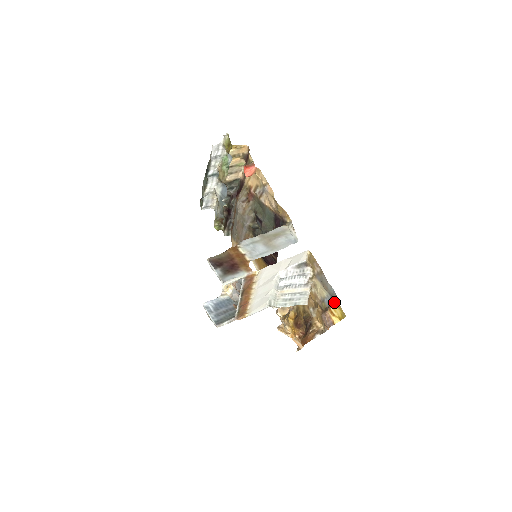
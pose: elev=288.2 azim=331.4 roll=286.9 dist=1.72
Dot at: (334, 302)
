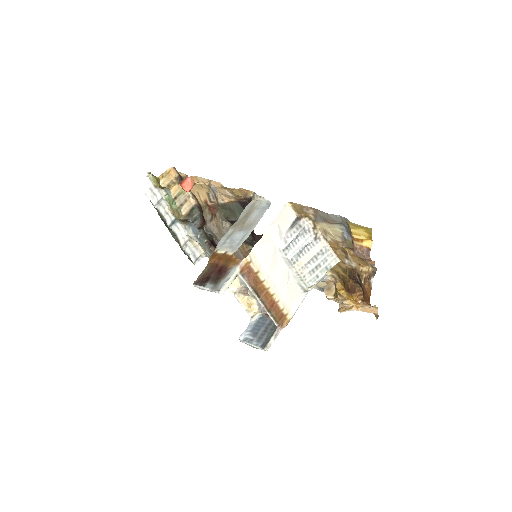
Dot at: (349, 227)
